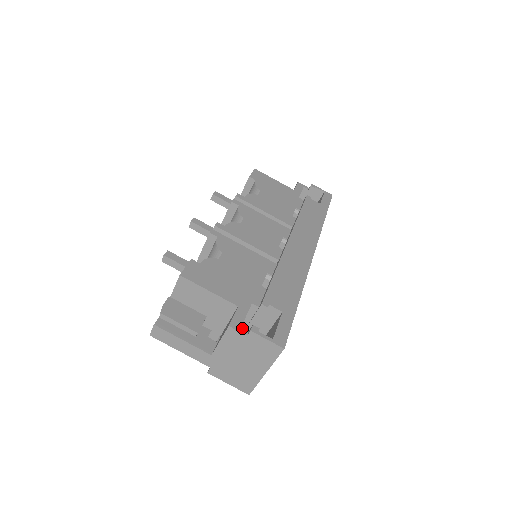
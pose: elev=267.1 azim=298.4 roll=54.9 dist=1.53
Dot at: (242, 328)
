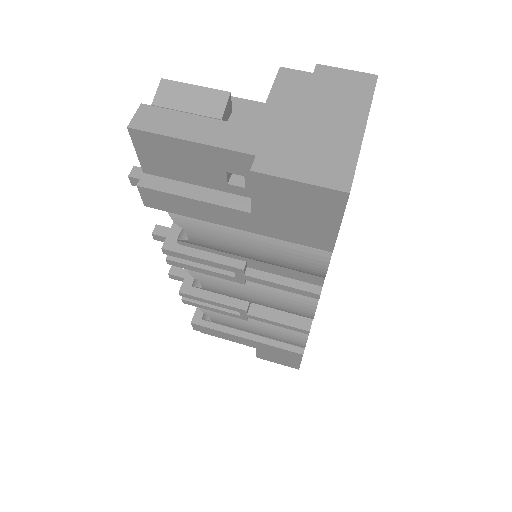
Dot at: occluded
